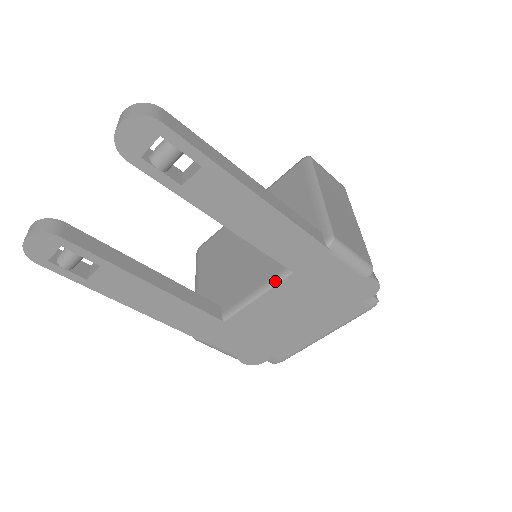
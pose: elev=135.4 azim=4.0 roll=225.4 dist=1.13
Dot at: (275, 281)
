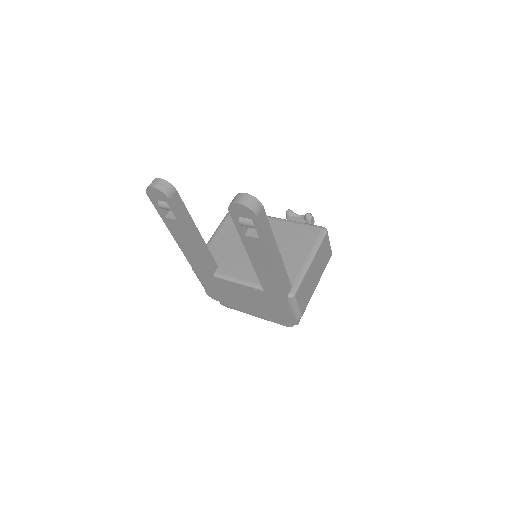
Dot at: (253, 286)
